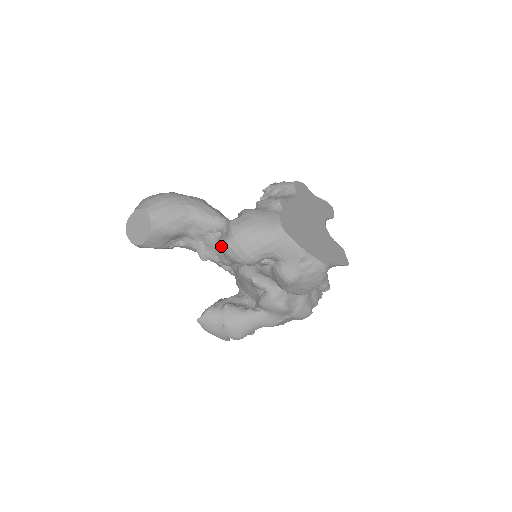
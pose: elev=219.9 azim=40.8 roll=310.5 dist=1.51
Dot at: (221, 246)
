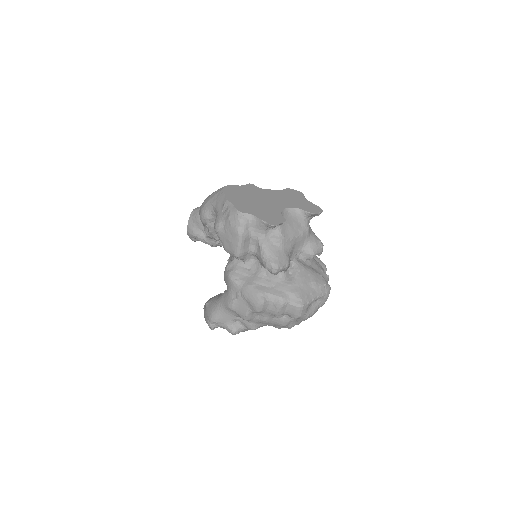
Dot at: occluded
